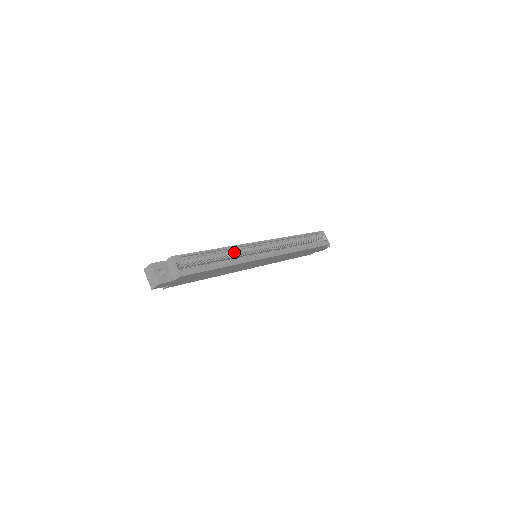
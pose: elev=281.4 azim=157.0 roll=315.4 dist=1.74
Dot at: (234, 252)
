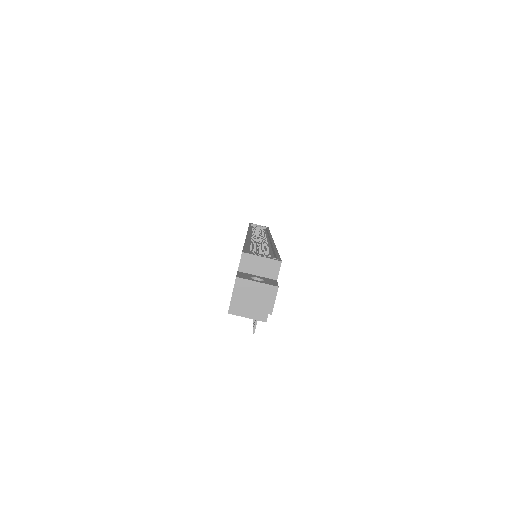
Dot at: occluded
